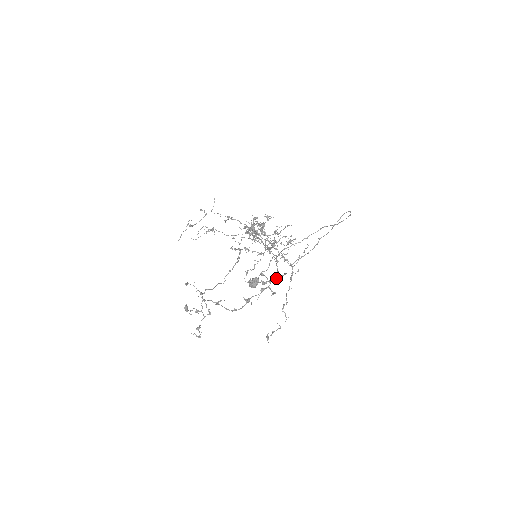
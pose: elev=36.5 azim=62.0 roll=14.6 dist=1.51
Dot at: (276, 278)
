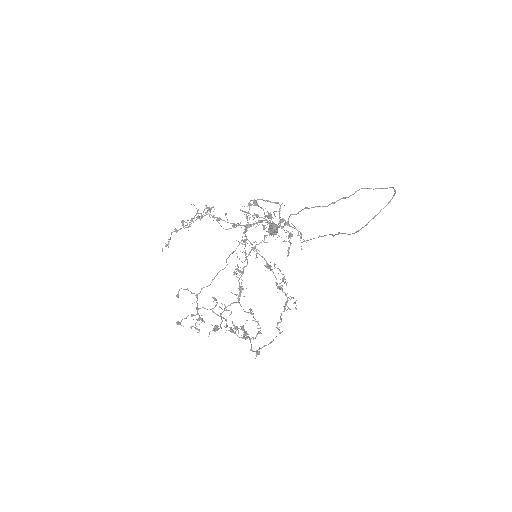
Dot at: (251, 350)
